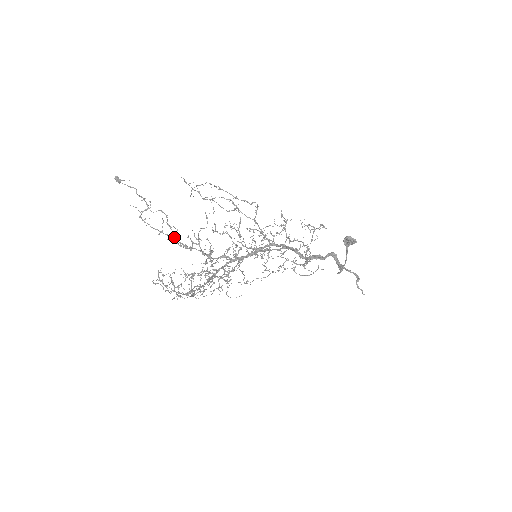
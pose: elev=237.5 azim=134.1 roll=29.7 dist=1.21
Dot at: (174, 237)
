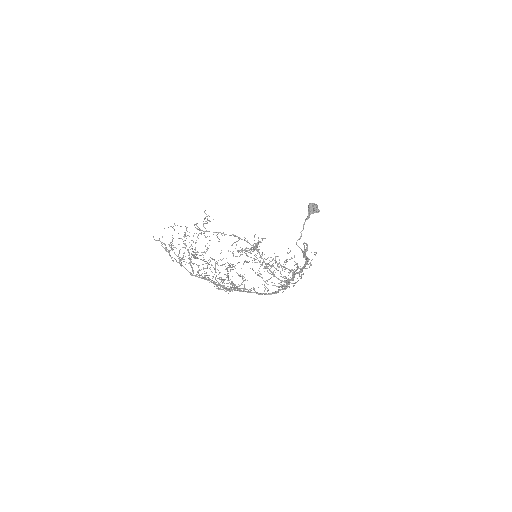
Dot at: occluded
